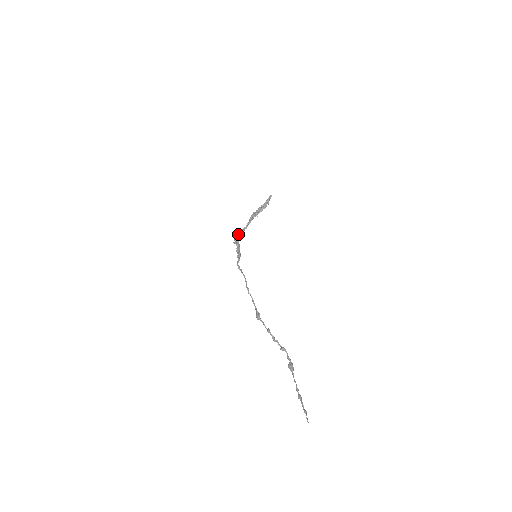
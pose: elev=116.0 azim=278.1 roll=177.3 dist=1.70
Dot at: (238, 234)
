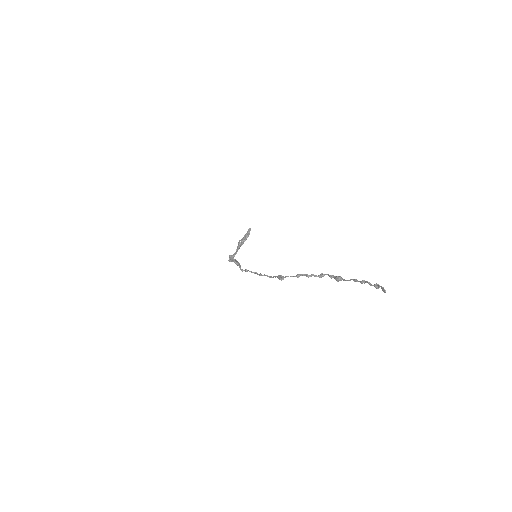
Dot at: occluded
